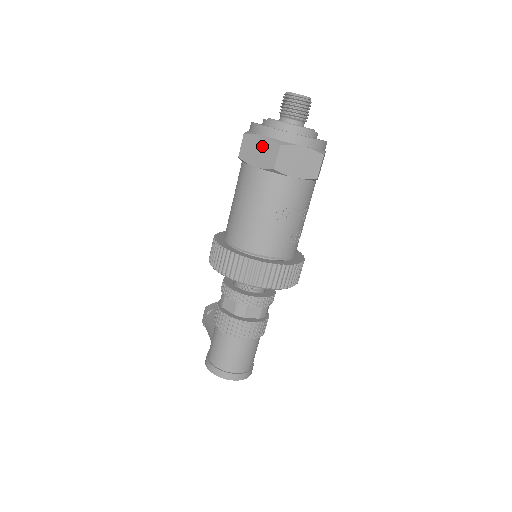
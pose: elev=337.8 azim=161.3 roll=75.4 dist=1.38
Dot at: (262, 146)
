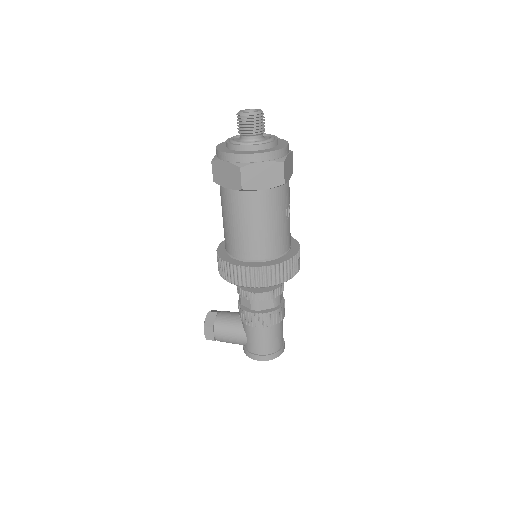
Dot at: (265, 170)
